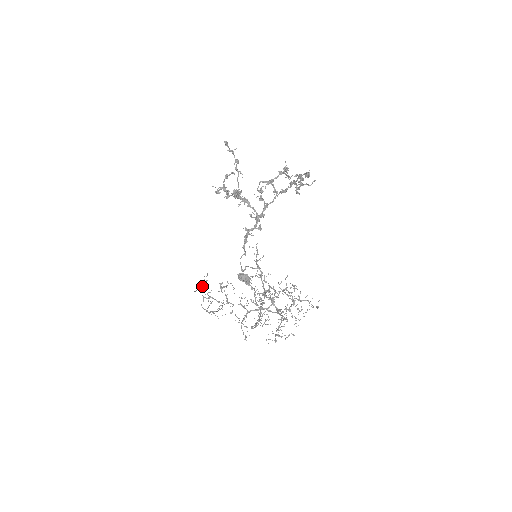
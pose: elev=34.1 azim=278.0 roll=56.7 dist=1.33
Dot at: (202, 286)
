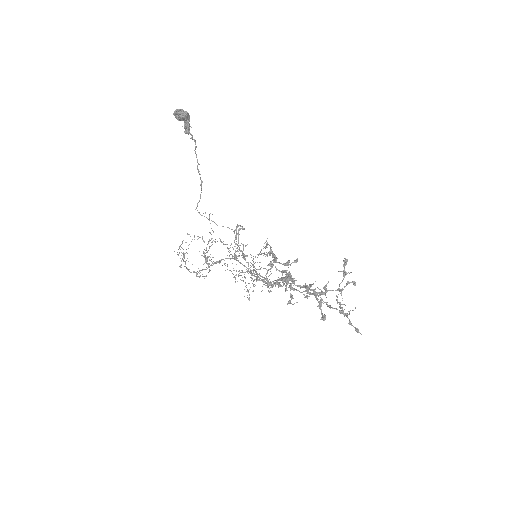
Dot at: occluded
